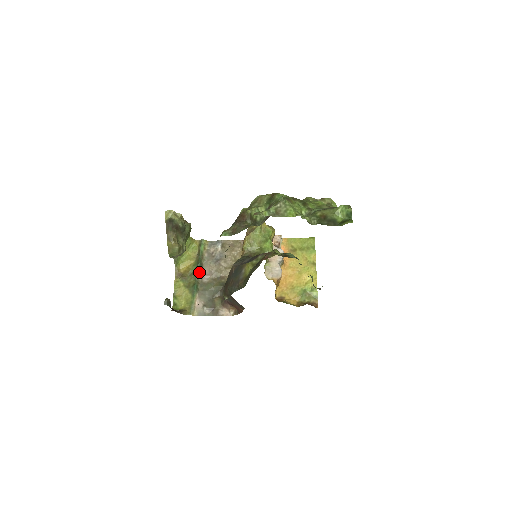
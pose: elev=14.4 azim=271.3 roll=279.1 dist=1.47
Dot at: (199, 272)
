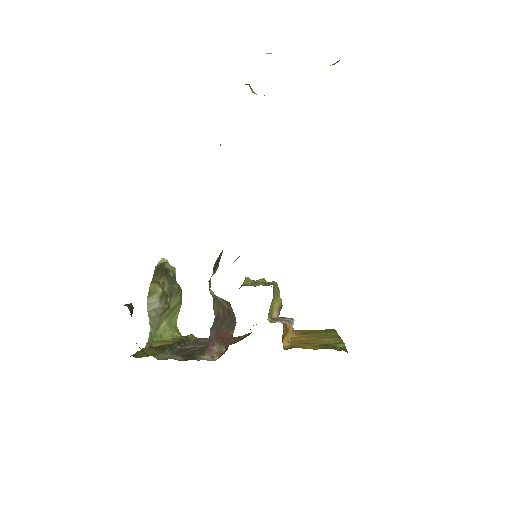
Dot at: (179, 344)
